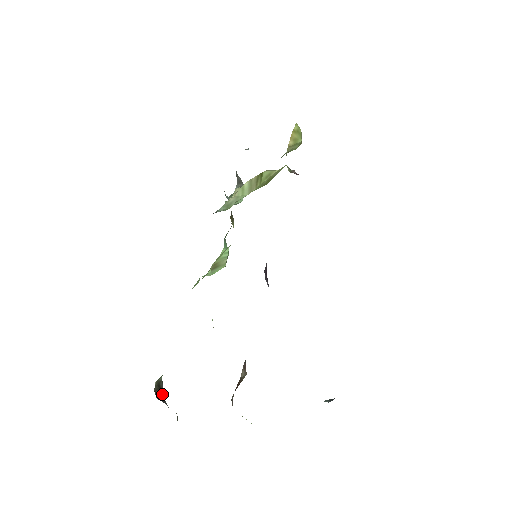
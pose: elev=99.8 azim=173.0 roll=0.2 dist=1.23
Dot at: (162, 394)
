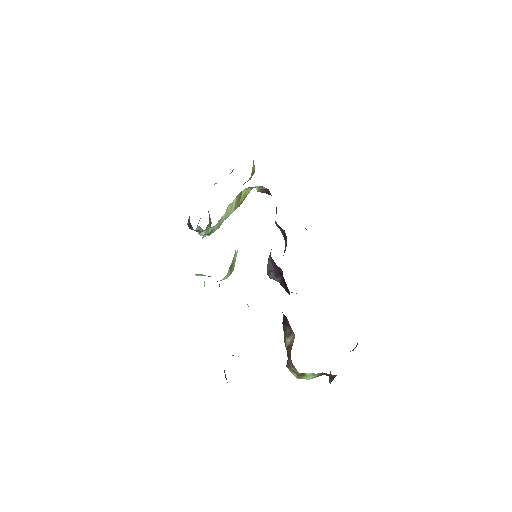
Dot at: occluded
